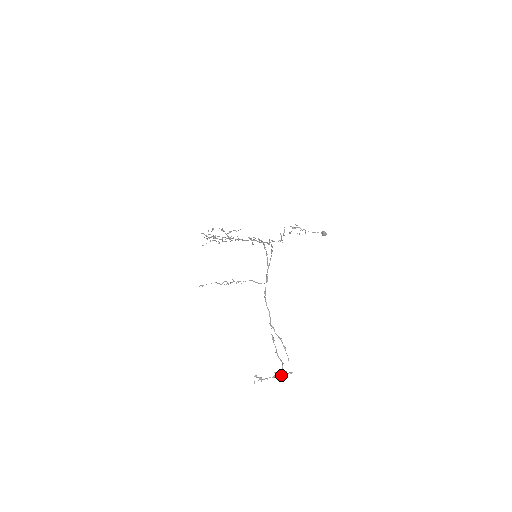
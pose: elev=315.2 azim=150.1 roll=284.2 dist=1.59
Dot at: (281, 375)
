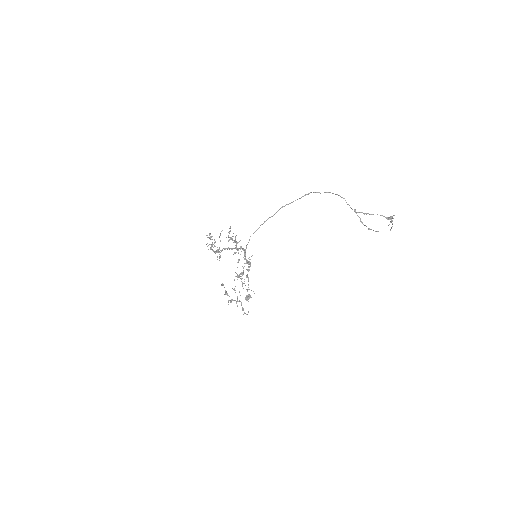
Dot at: (392, 223)
